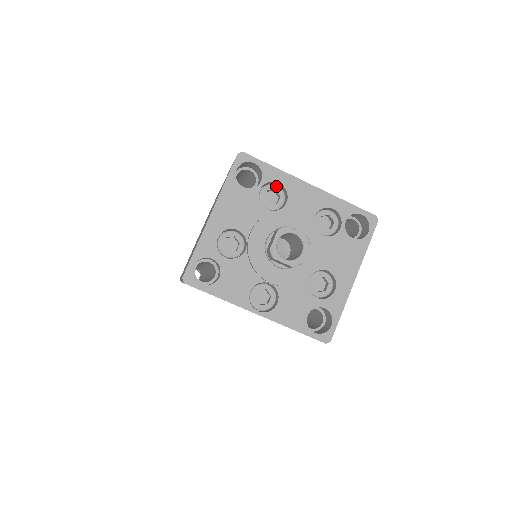
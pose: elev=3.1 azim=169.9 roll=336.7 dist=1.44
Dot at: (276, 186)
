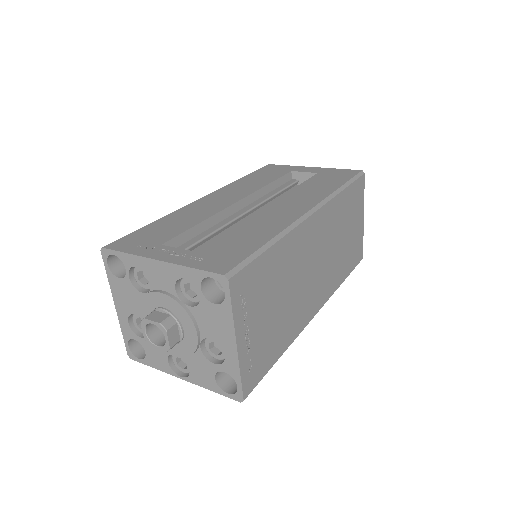
Dot at: (140, 267)
